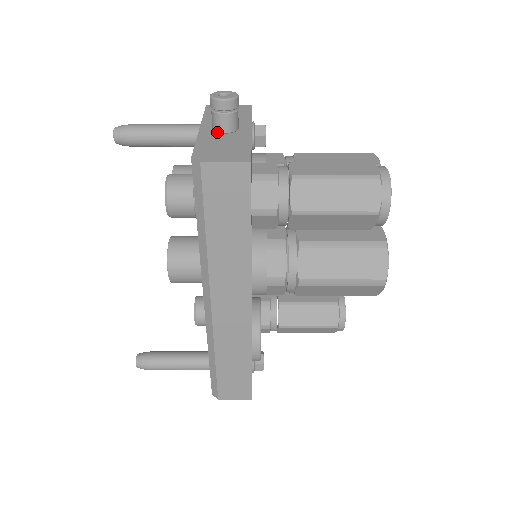
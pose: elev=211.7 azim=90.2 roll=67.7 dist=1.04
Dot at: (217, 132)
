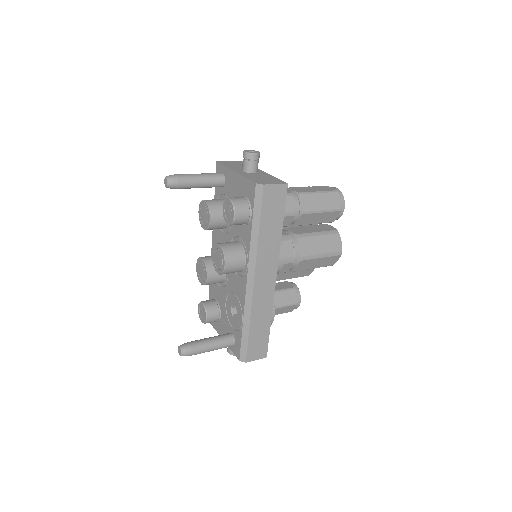
Dot at: (248, 173)
